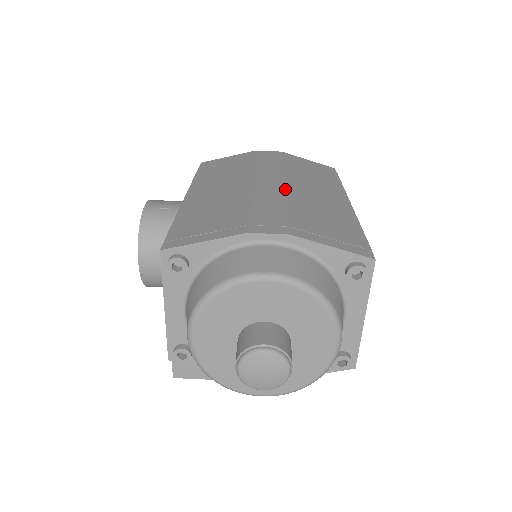
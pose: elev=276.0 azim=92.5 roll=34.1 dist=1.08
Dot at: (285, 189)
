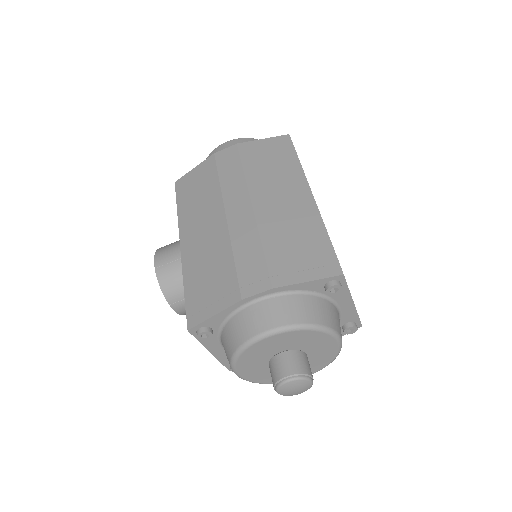
Dot at: (254, 216)
